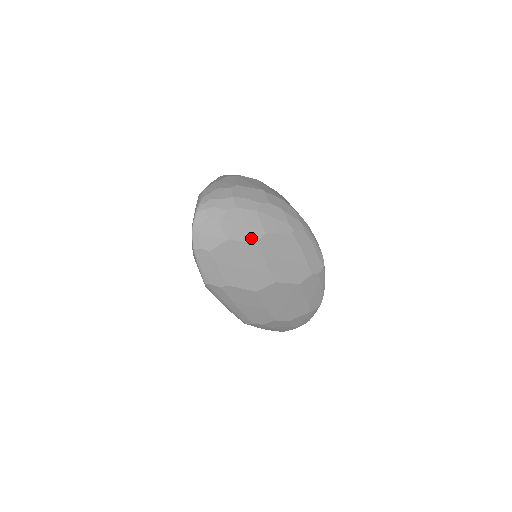
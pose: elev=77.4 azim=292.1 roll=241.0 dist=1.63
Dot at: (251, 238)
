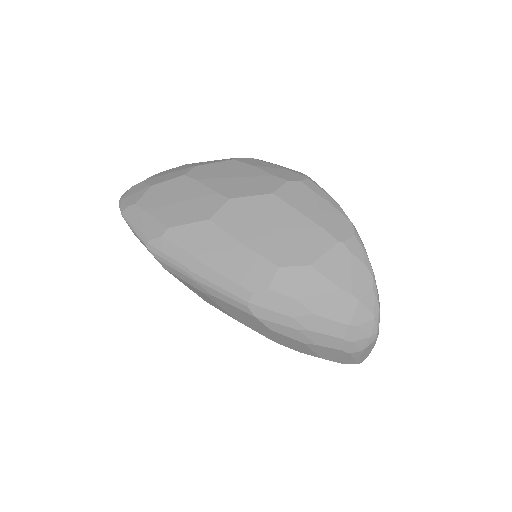
Dot at: (179, 175)
